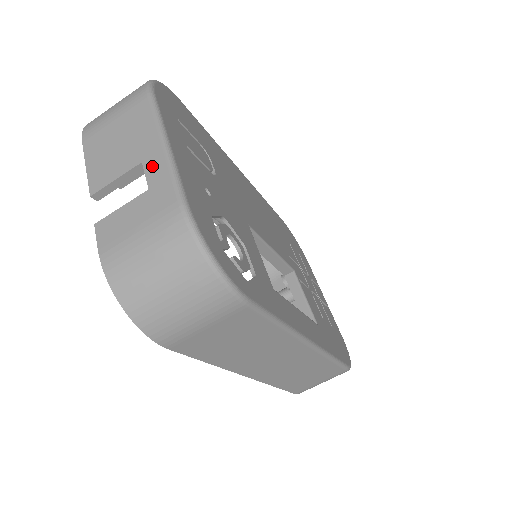
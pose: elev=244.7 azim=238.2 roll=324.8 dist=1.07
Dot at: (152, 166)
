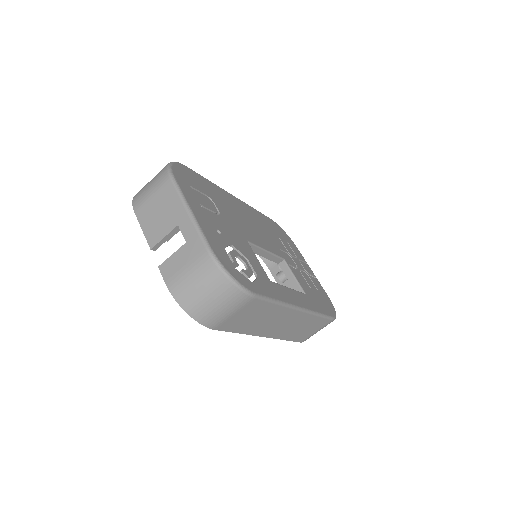
Dot at: (185, 227)
